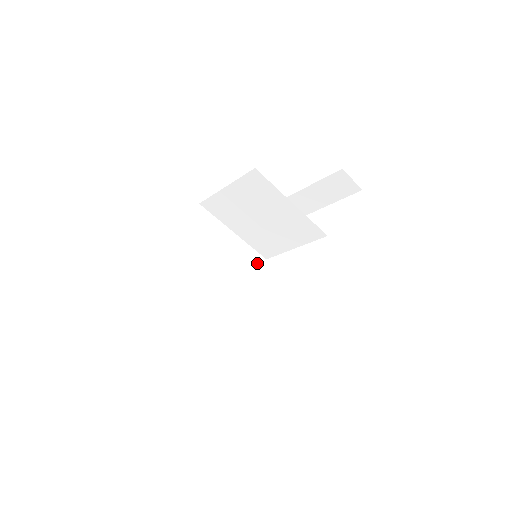
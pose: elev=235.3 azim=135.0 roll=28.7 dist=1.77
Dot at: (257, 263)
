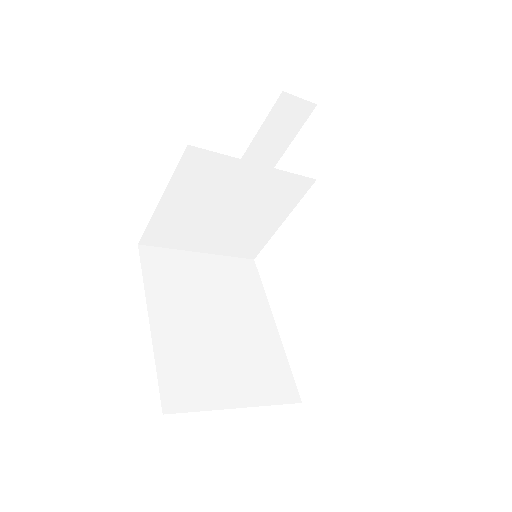
Dot at: (248, 270)
